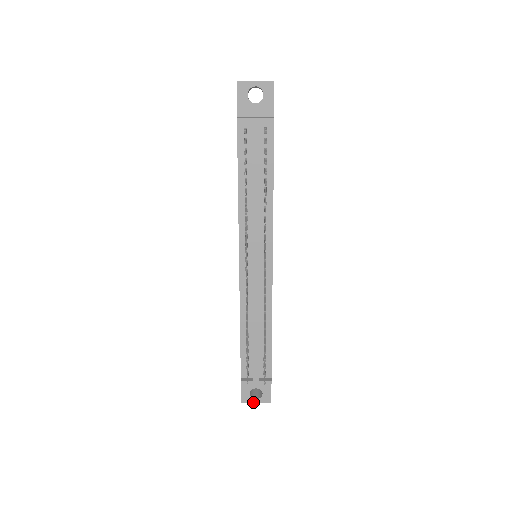
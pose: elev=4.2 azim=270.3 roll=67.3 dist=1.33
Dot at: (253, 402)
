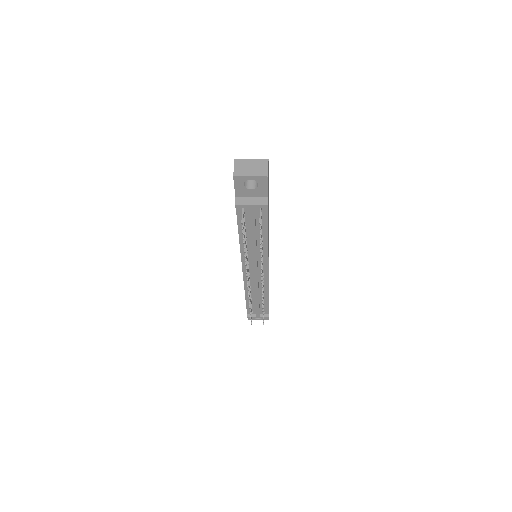
Dot at: occluded
